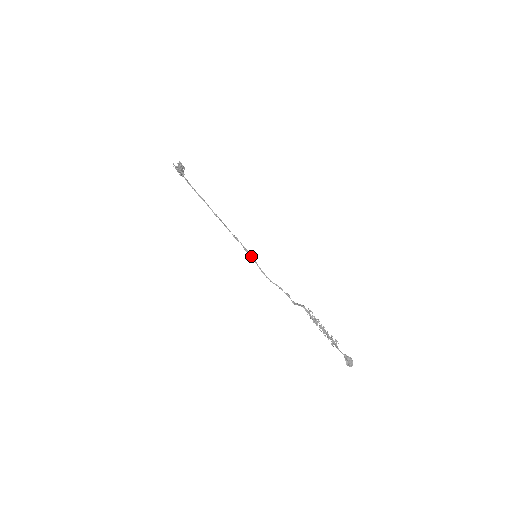
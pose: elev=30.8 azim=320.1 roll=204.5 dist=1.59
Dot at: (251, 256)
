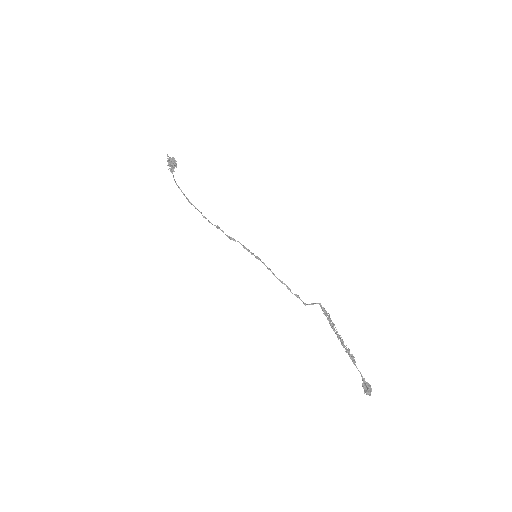
Dot at: (252, 253)
